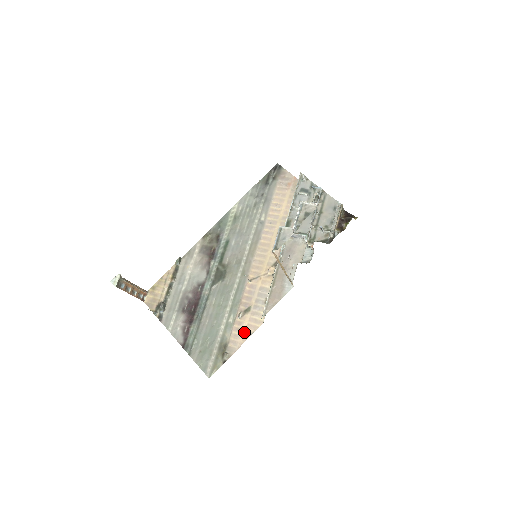
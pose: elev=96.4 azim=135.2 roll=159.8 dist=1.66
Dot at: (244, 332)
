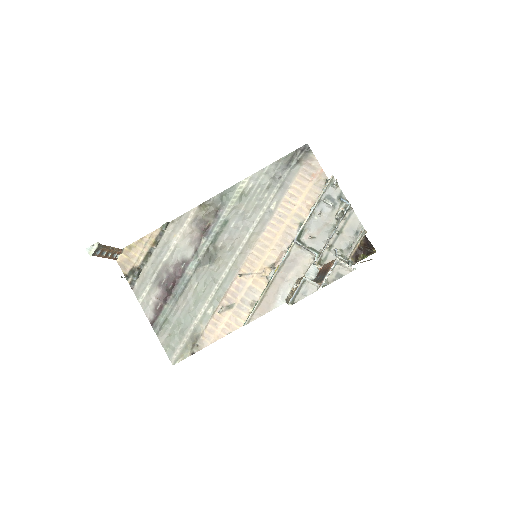
Dot at: (221, 329)
